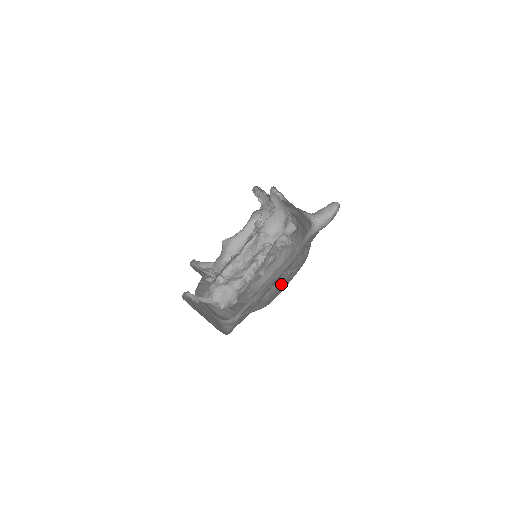
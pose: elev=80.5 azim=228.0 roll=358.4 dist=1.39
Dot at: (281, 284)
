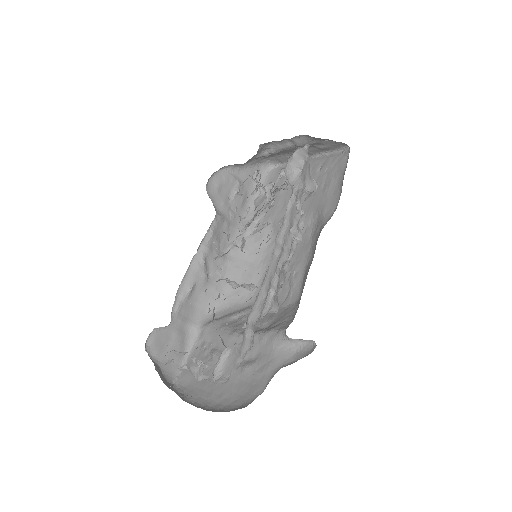
Dot at: occluded
